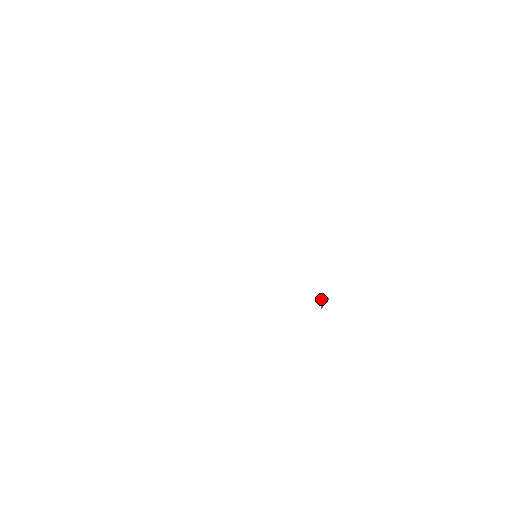
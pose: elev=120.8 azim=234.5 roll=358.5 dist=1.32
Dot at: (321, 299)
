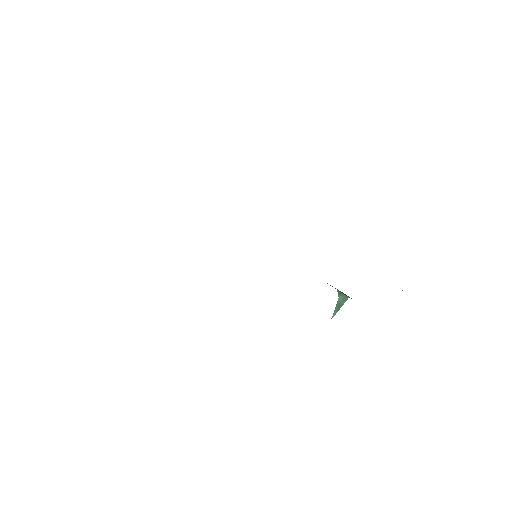
Dot at: (337, 301)
